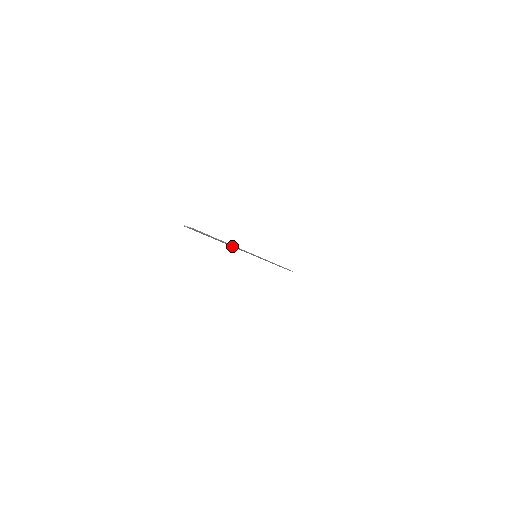
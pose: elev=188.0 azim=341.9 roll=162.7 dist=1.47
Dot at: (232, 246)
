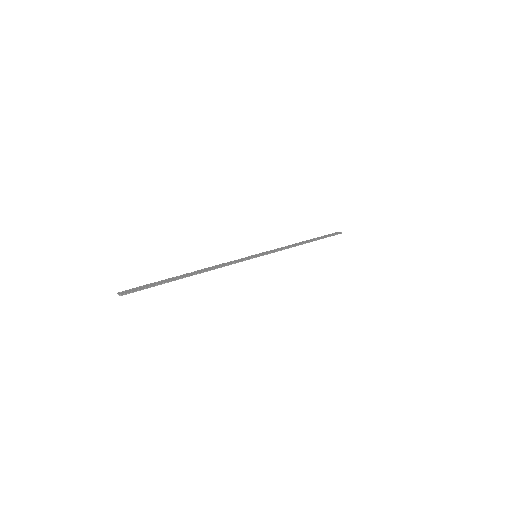
Dot at: (206, 269)
